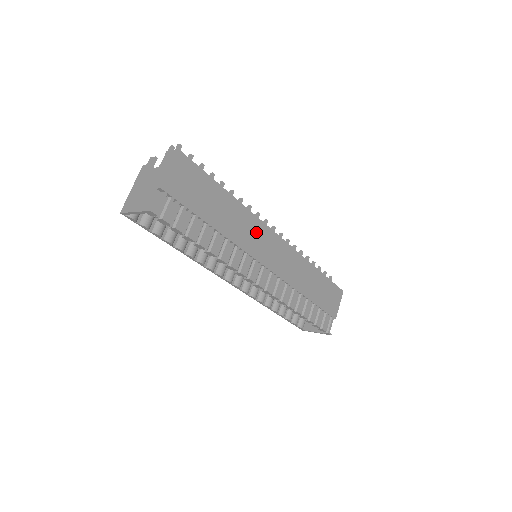
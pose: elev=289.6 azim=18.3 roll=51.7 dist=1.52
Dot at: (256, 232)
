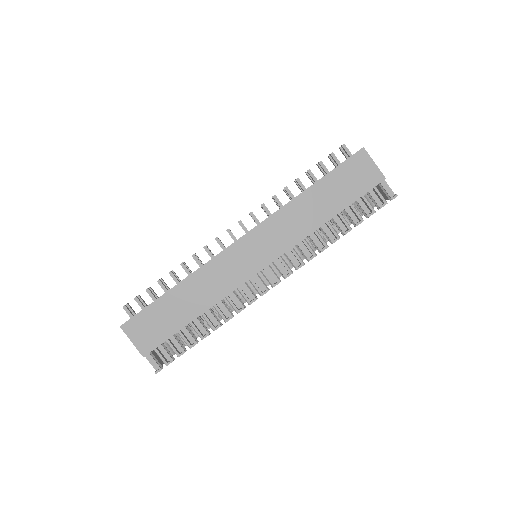
Dot at: (223, 268)
